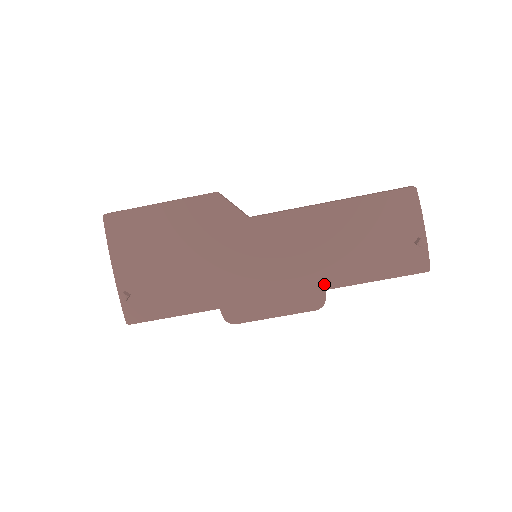
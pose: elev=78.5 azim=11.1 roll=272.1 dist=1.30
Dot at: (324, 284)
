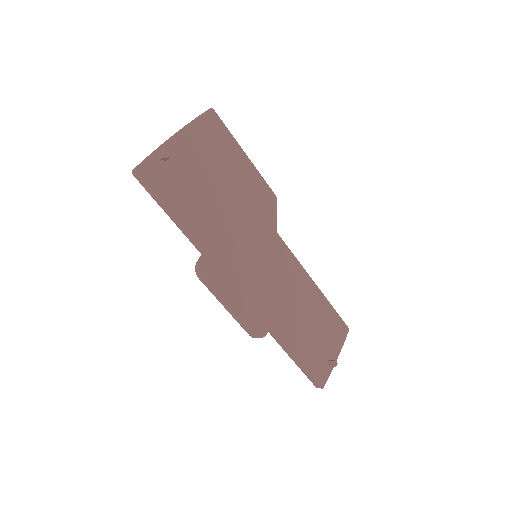
Dot at: (273, 324)
